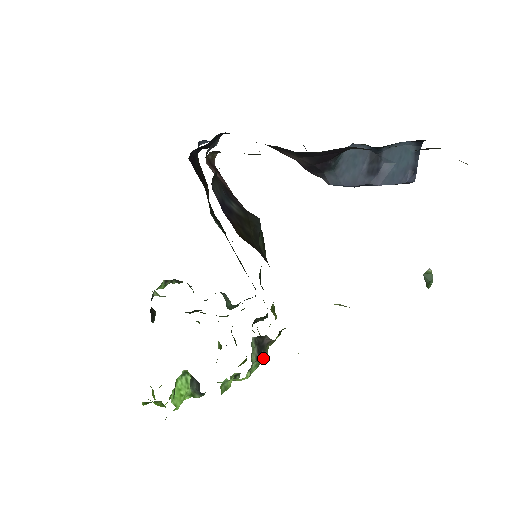
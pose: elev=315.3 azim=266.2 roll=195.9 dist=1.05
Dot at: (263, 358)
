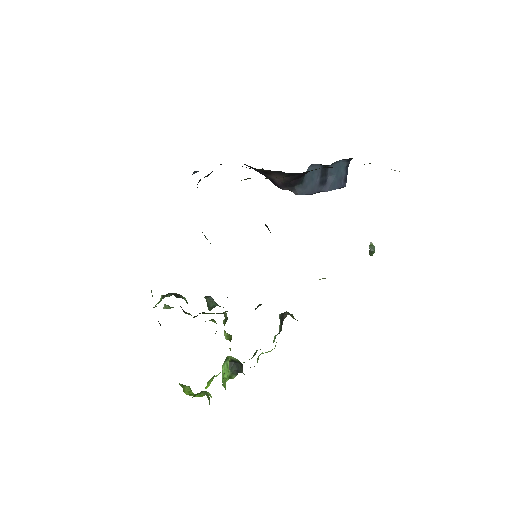
Dot at: occluded
